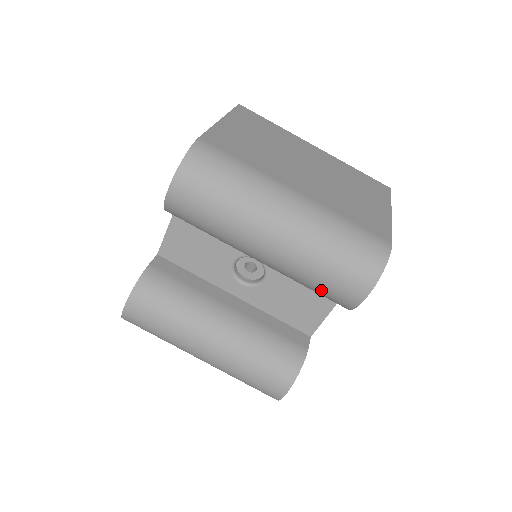
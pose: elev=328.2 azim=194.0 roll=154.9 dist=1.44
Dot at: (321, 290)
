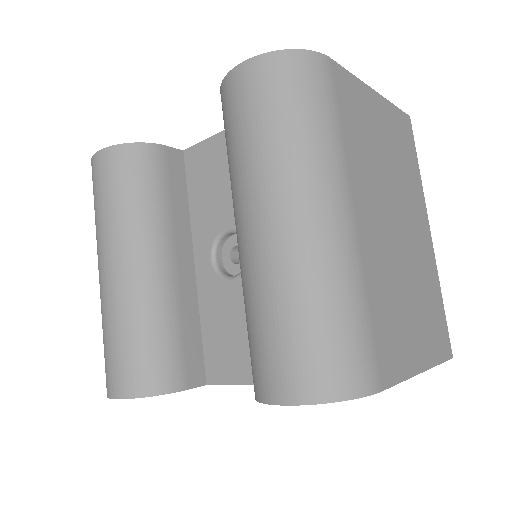
Dot at: (252, 339)
